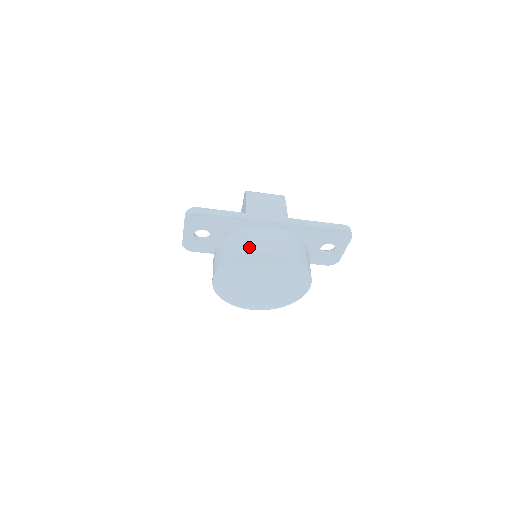
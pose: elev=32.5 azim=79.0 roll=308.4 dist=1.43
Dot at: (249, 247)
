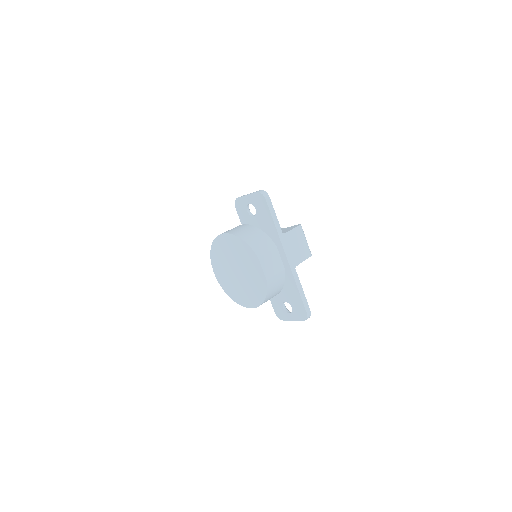
Dot at: (259, 249)
